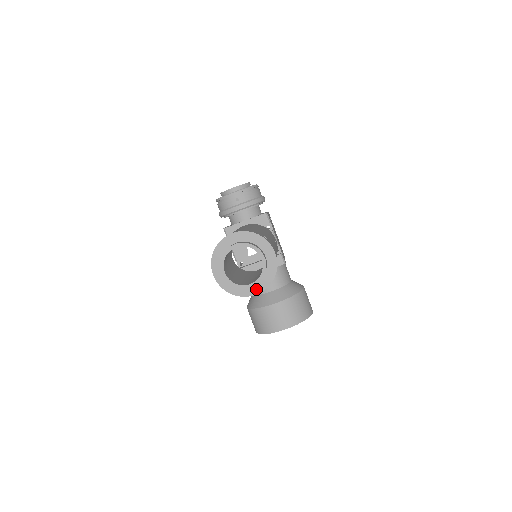
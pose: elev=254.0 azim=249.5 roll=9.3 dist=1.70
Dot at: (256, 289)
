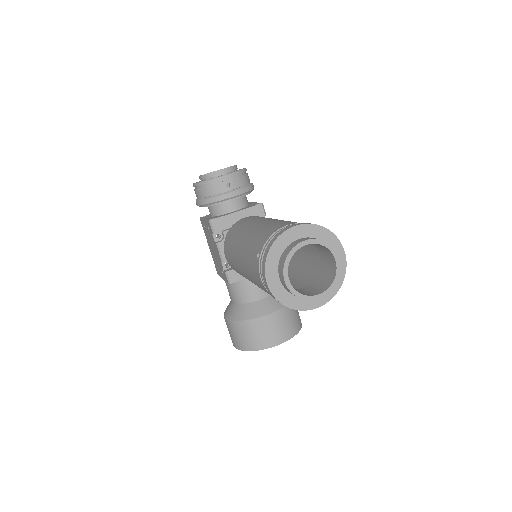
Dot at: (319, 300)
